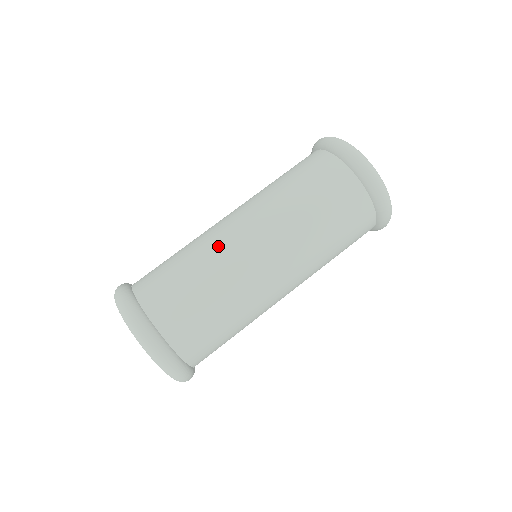
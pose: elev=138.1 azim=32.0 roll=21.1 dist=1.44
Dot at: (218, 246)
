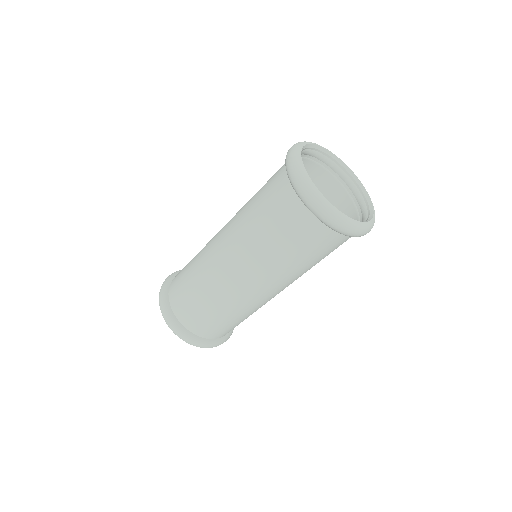
Dot at: (222, 289)
